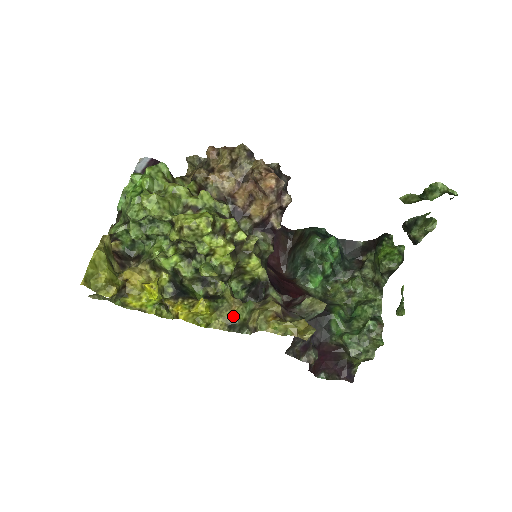
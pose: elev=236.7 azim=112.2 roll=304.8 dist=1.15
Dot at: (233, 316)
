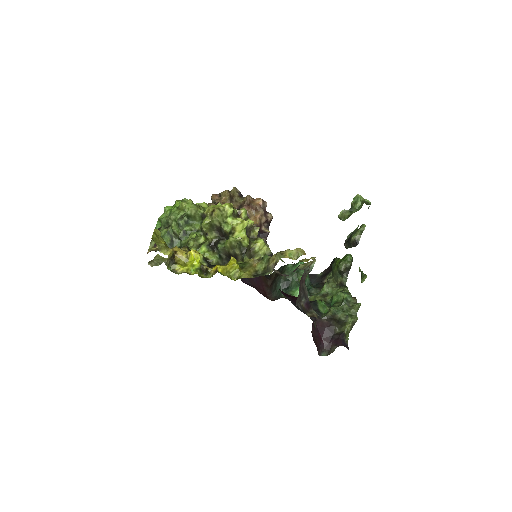
Dot at: (255, 270)
